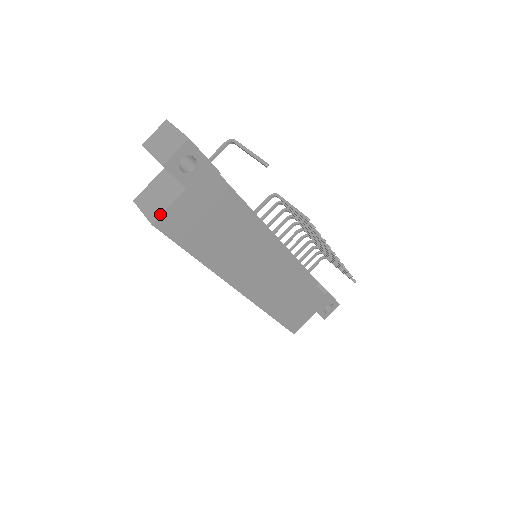
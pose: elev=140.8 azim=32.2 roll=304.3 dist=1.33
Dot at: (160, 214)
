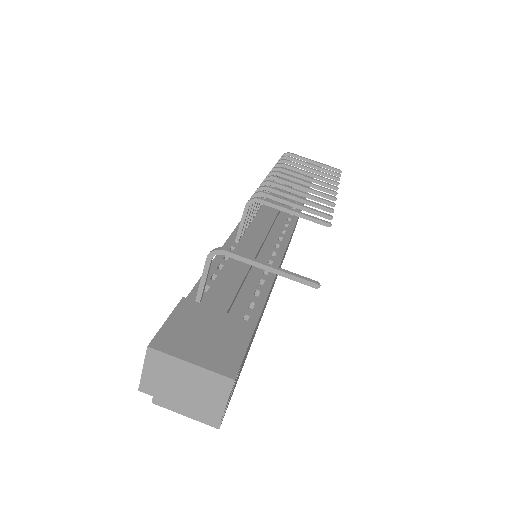
Dot at: occluded
